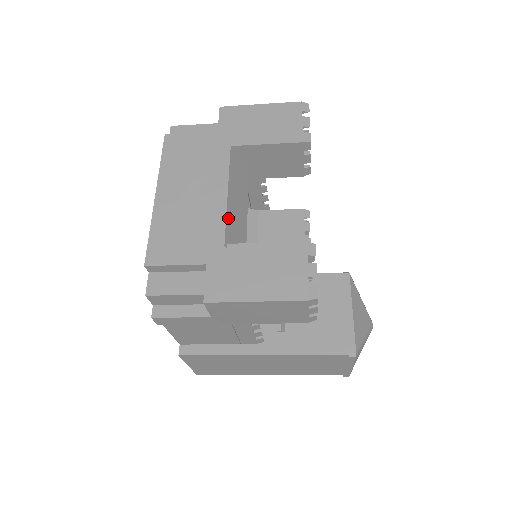
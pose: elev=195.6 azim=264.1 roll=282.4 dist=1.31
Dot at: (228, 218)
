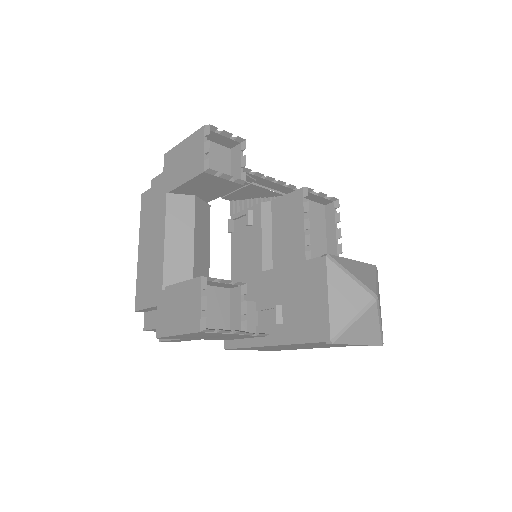
Dot at: (166, 263)
